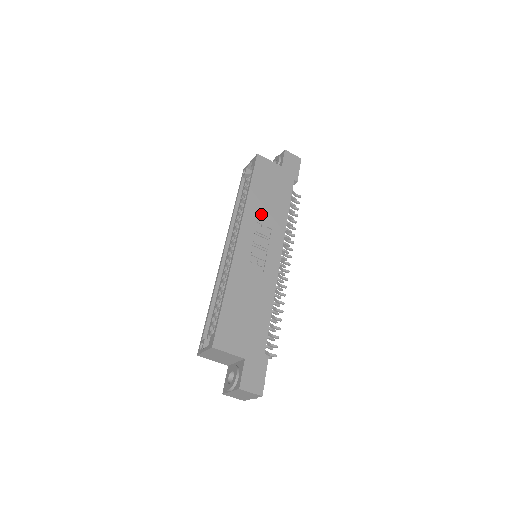
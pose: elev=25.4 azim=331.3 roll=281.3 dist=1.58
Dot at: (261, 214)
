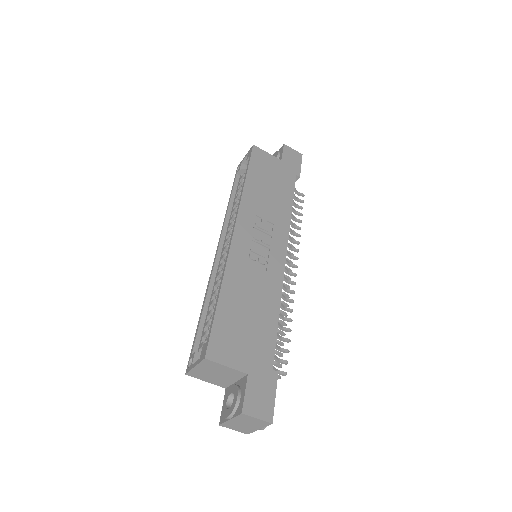
Dot at: (260, 207)
